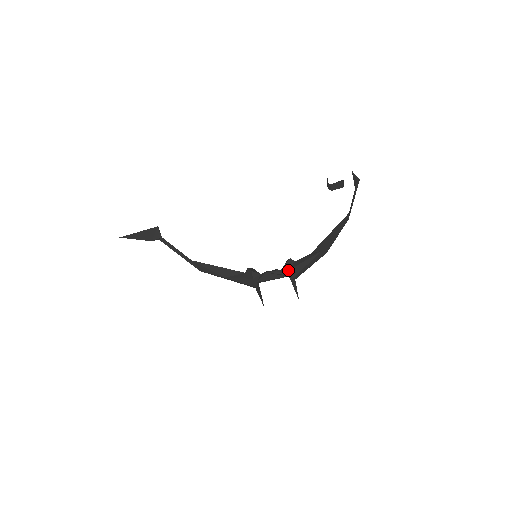
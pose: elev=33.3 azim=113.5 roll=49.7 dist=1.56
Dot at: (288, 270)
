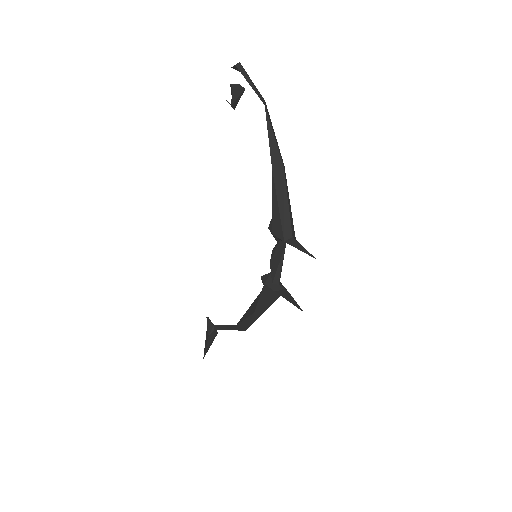
Dot at: (272, 232)
